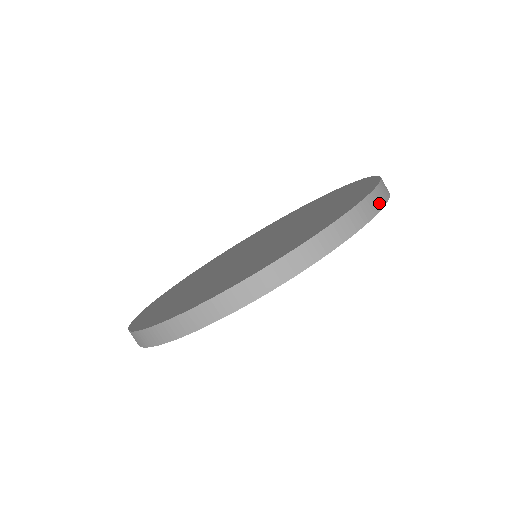
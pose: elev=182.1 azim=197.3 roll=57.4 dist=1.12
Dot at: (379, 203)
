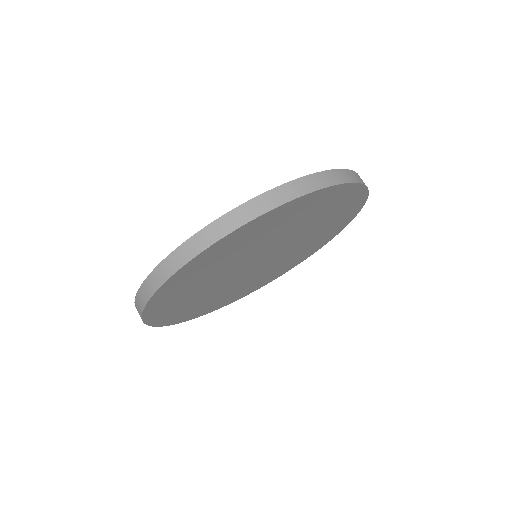
Dot at: (251, 214)
